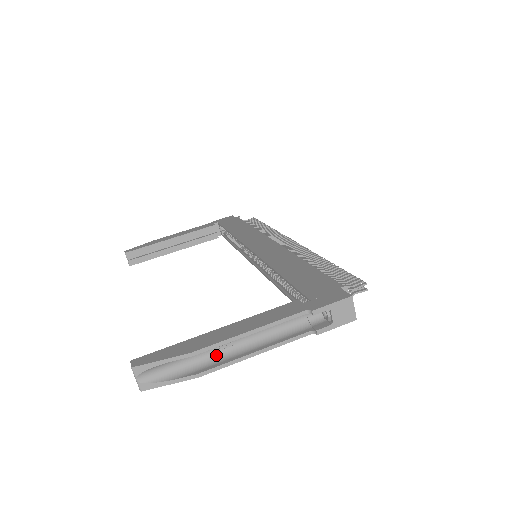
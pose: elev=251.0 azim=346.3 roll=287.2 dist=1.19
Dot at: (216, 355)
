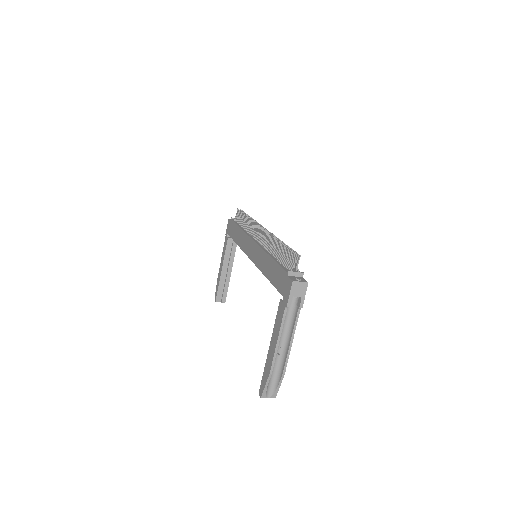
Dot at: (280, 358)
